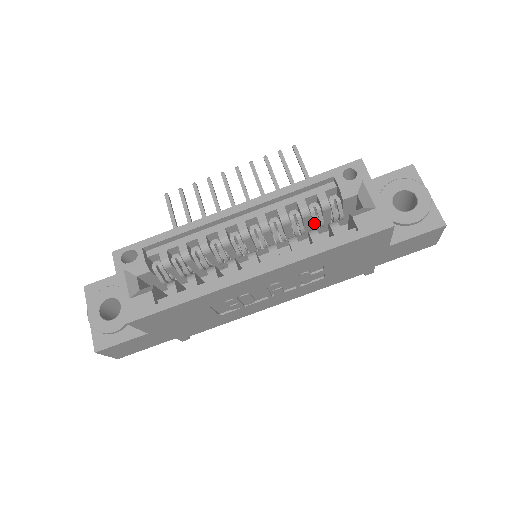
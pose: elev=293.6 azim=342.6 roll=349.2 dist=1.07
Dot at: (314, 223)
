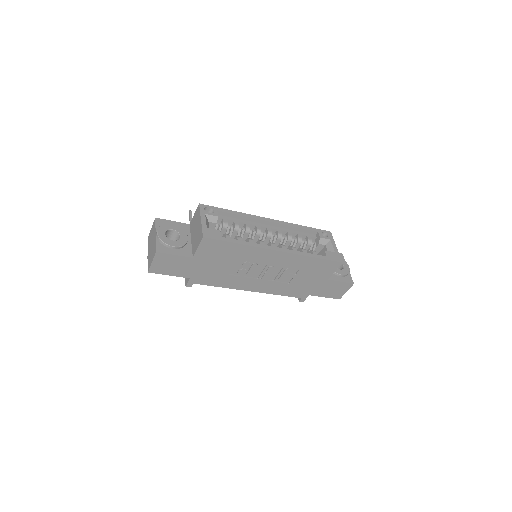
Dot at: occluded
